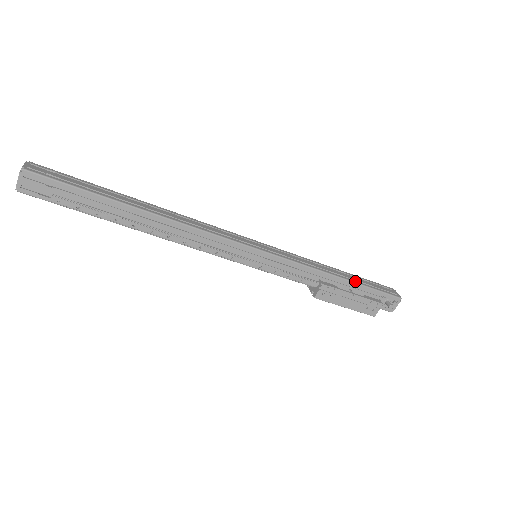
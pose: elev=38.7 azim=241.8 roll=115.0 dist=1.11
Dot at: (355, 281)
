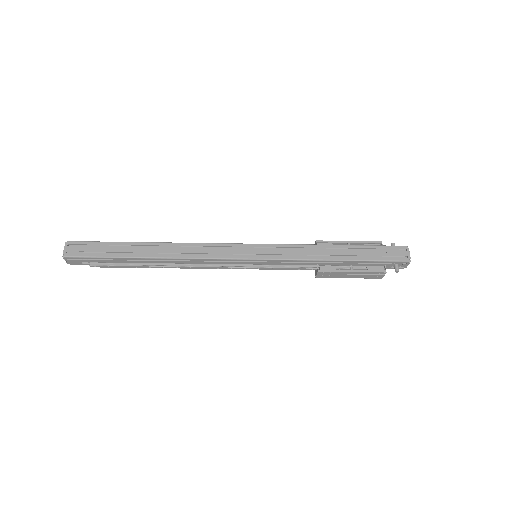
Dot at: (354, 258)
